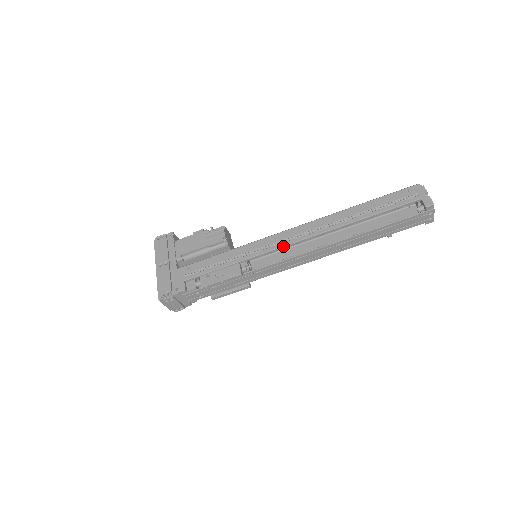
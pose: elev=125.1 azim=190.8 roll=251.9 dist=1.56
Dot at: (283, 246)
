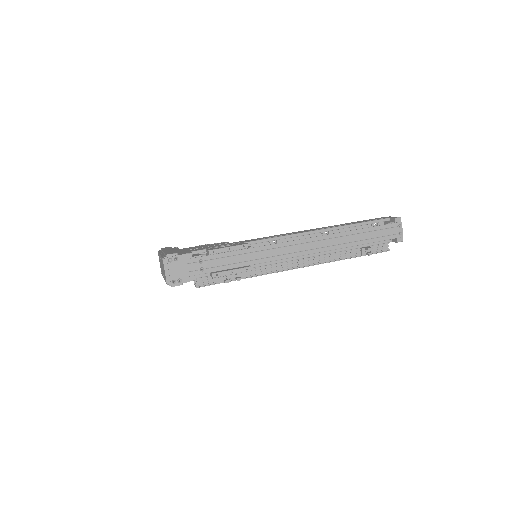
Dot at: (284, 236)
